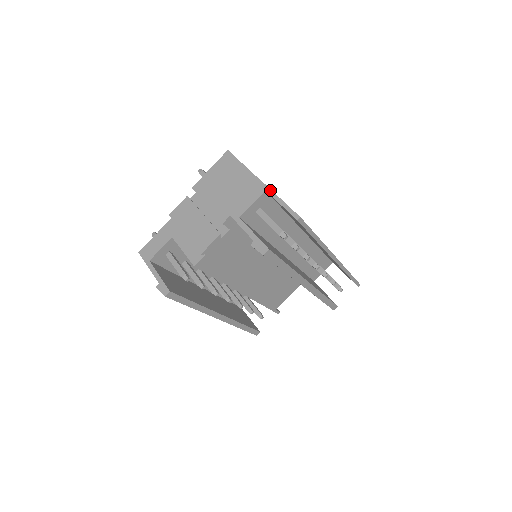
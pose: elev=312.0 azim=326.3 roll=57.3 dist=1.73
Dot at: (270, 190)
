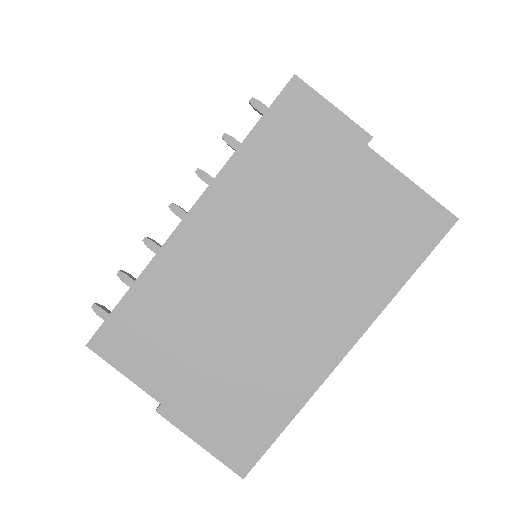
Dot at: (186, 434)
